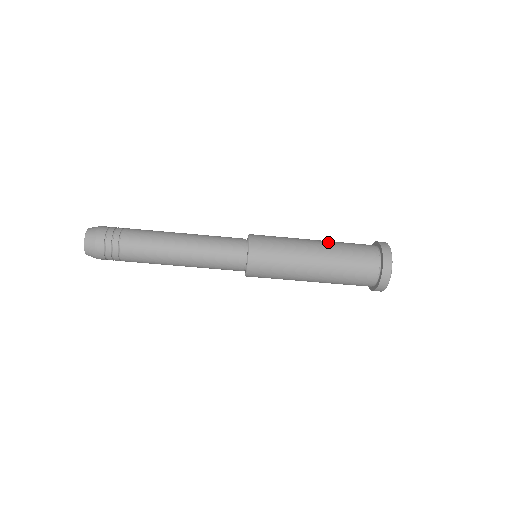
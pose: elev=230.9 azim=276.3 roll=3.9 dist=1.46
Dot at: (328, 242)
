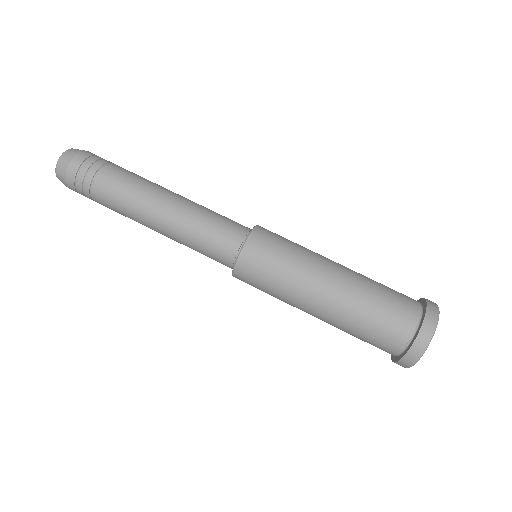
Dot at: occluded
